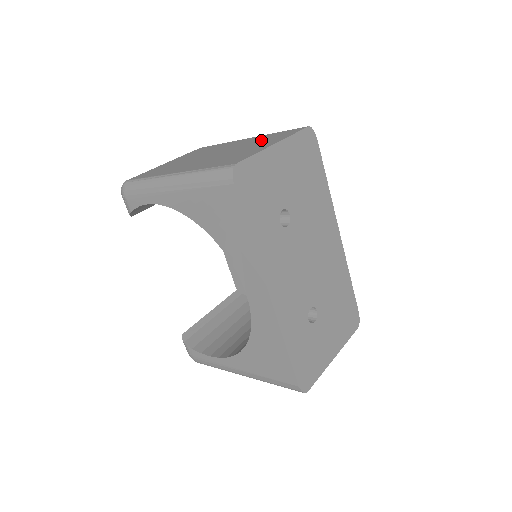
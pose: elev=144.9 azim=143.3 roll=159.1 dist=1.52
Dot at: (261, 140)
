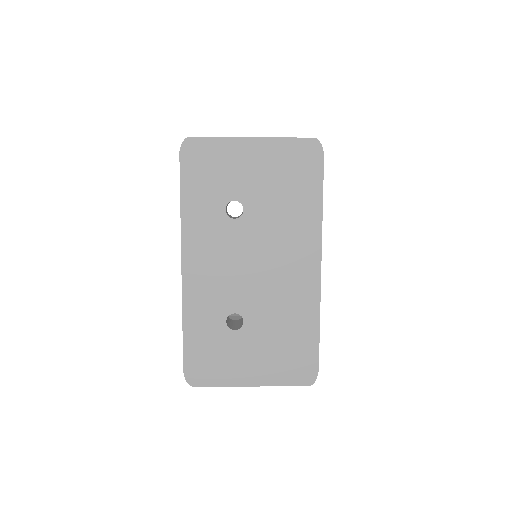
Dot at: occluded
